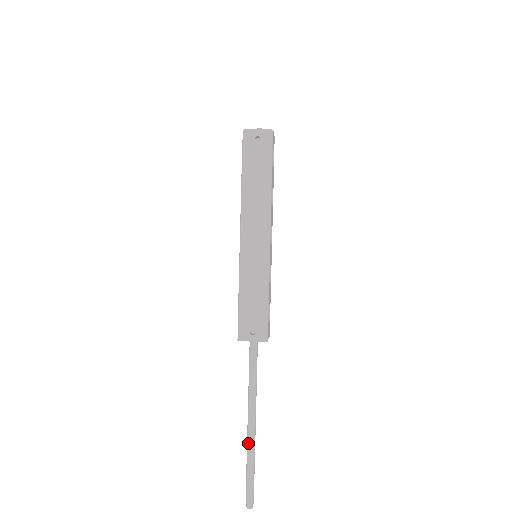
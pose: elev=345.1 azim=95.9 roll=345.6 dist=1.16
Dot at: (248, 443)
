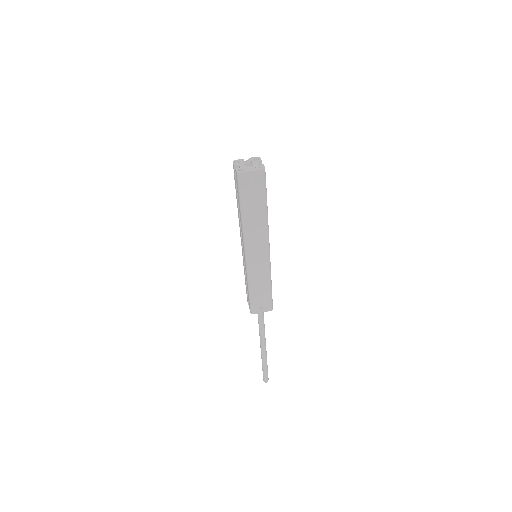
Dot at: (263, 357)
